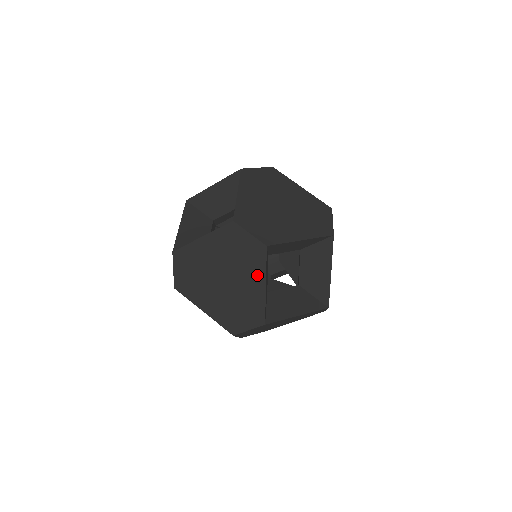
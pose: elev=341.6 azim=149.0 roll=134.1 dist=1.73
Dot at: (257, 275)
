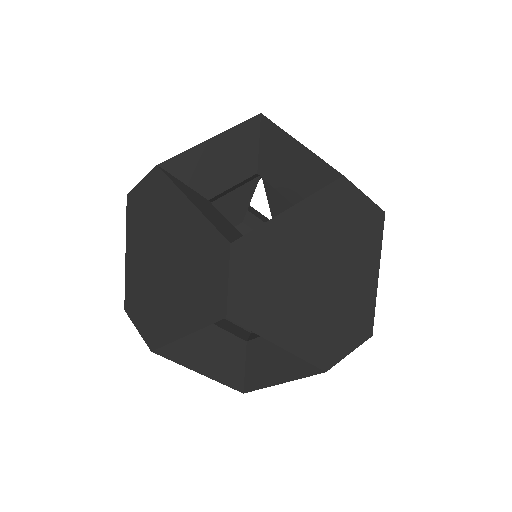
Dot at: (190, 317)
